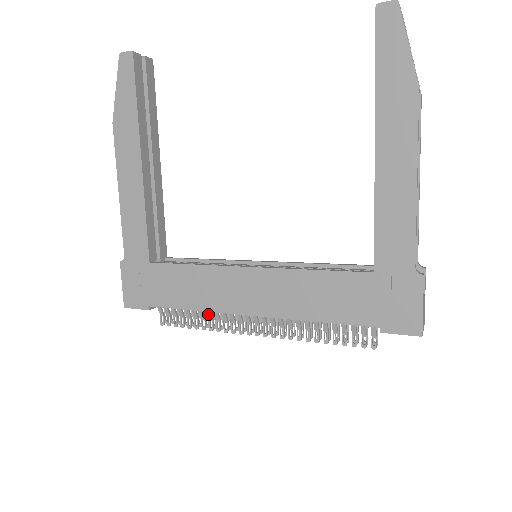
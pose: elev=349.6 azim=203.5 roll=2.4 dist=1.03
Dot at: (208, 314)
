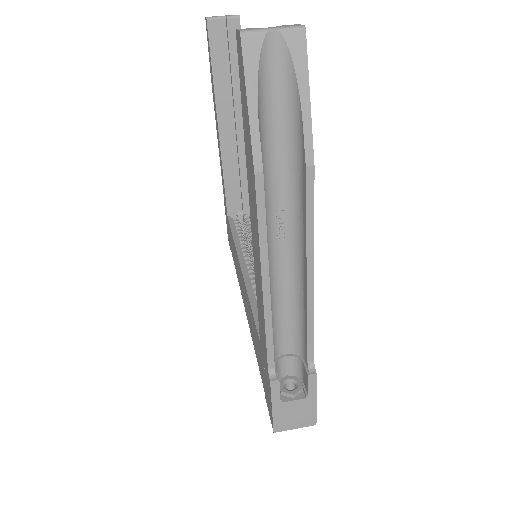
Dot at: occluded
